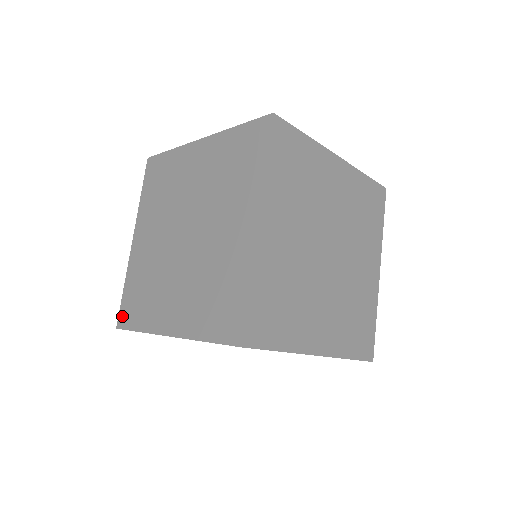
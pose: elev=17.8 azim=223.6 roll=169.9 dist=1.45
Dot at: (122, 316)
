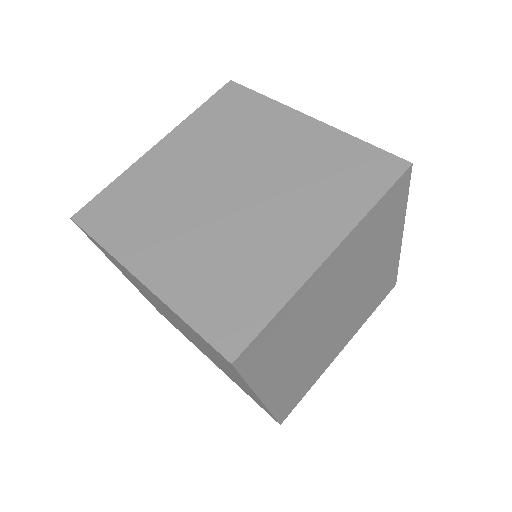
Dot at: (225, 341)
